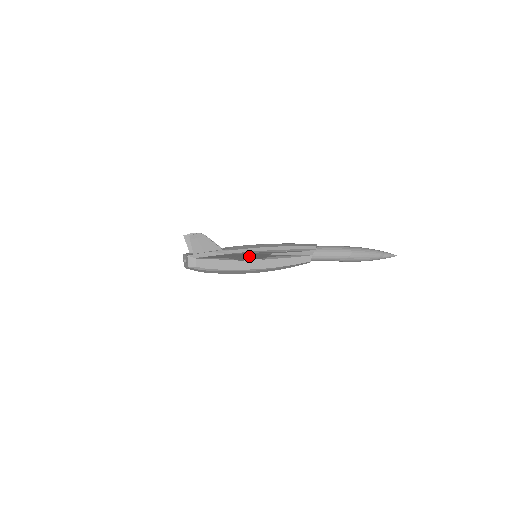
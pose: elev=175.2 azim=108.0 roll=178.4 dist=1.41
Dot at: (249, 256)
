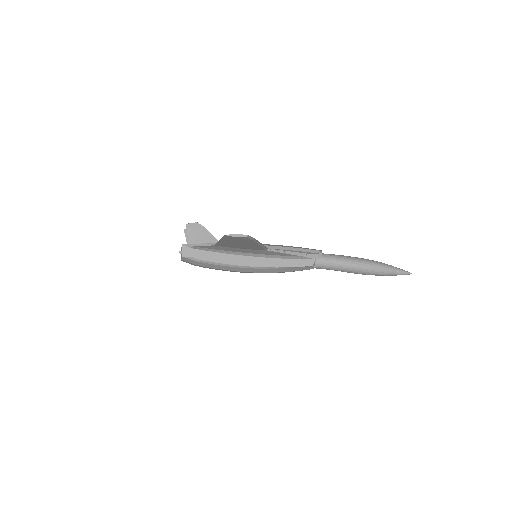
Dot at: occluded
